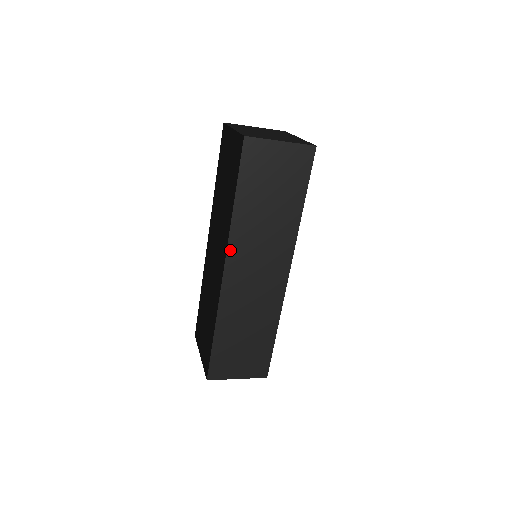
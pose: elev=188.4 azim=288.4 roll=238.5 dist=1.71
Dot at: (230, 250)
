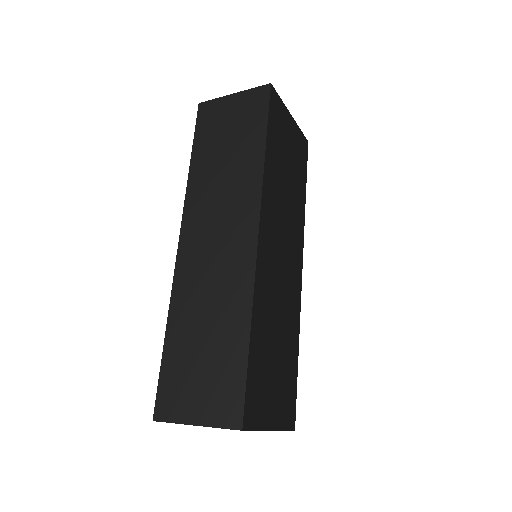
Dot at: (186, 215)
